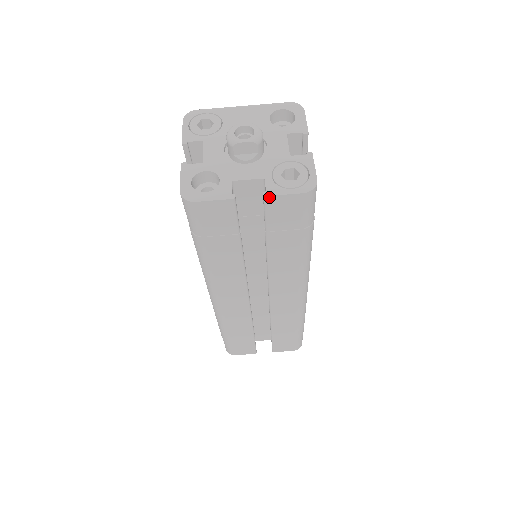
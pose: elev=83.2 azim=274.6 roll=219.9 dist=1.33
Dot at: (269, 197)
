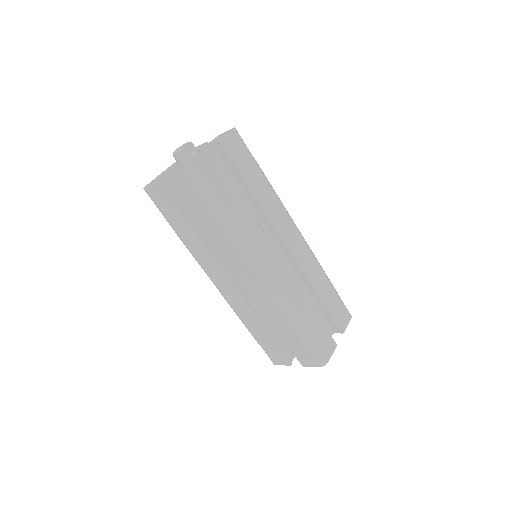
Dot at: (222, 140)
